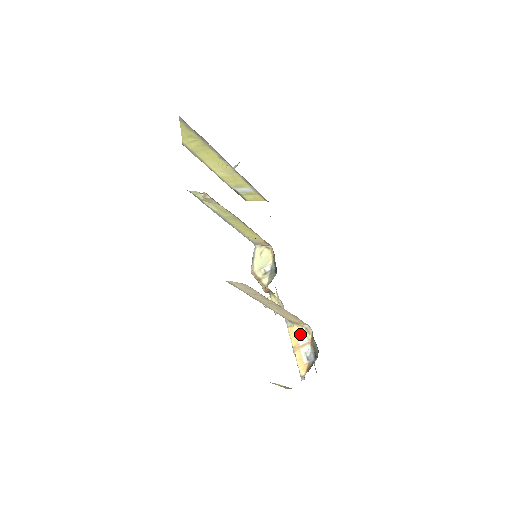
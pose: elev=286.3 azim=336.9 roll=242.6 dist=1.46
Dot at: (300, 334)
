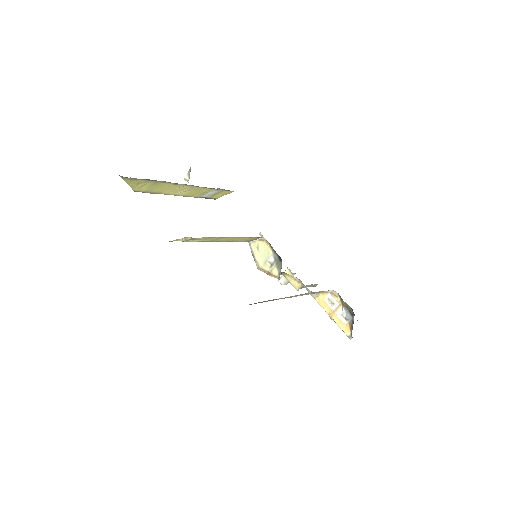
Dot at: (328, 300)
